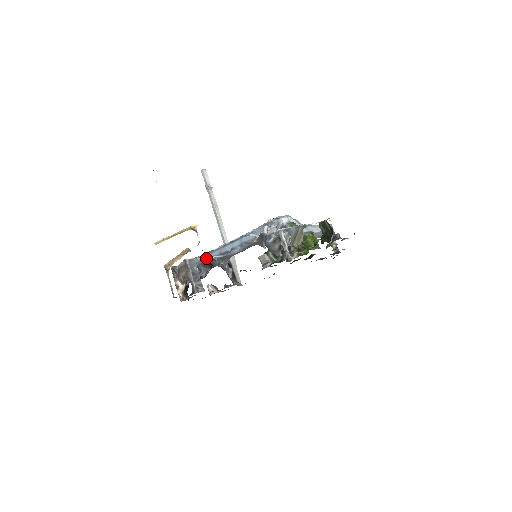
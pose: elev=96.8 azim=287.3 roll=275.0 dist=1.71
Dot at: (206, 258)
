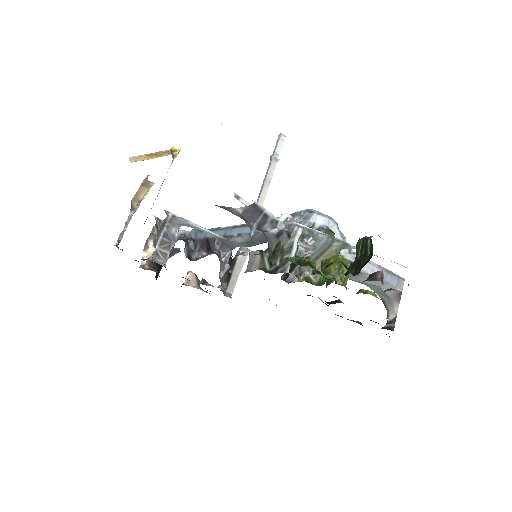
Dot at: (194, 224)
